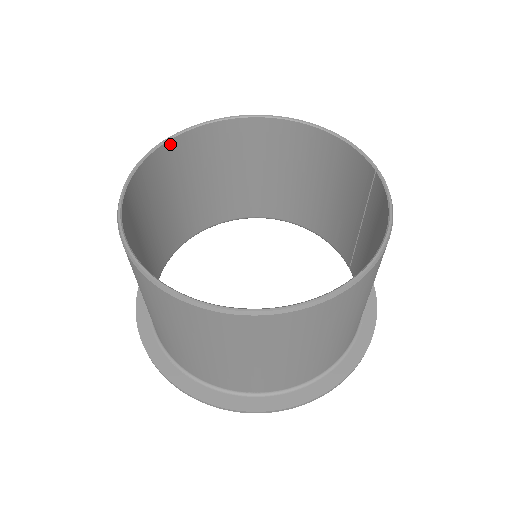
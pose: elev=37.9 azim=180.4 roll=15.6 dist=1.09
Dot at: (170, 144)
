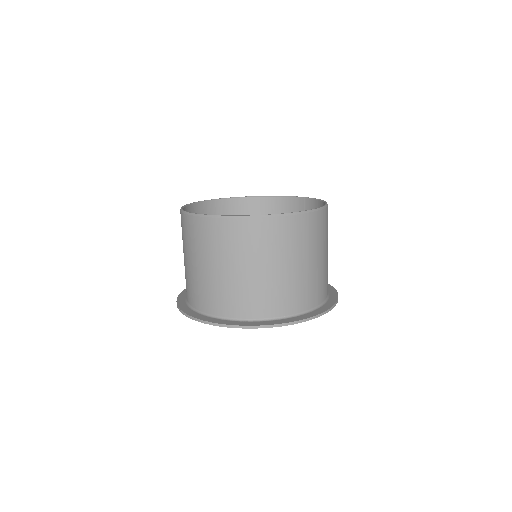
Dot at: (191, 207)
